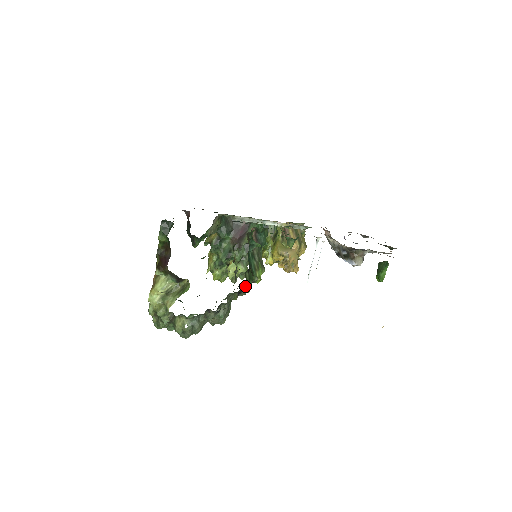
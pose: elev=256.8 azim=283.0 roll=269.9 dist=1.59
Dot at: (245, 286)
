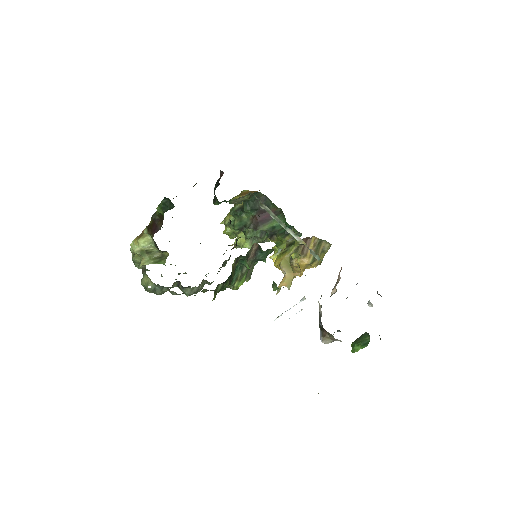
Dot at: occluded
